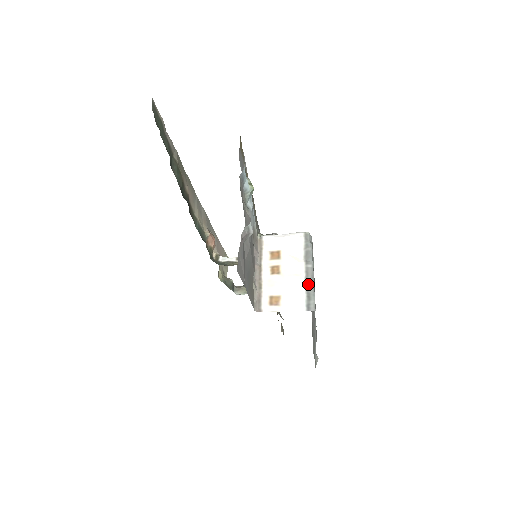
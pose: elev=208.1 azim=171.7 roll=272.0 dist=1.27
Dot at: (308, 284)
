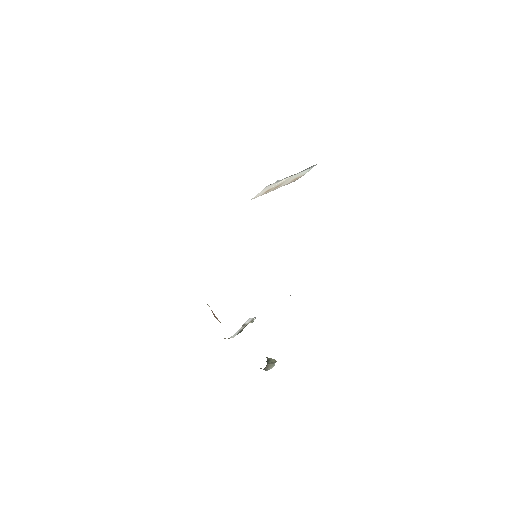
Dot at: (299, 172)
